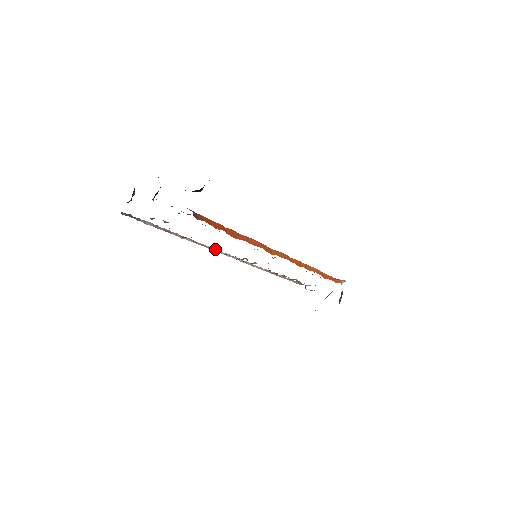
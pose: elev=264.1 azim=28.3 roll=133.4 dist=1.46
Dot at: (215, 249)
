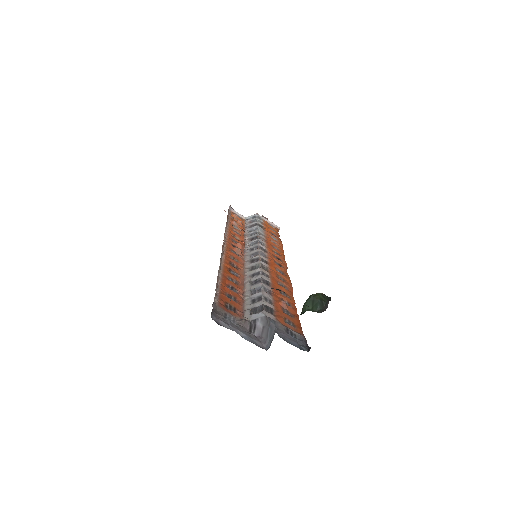
Dot at: (223, 252)
